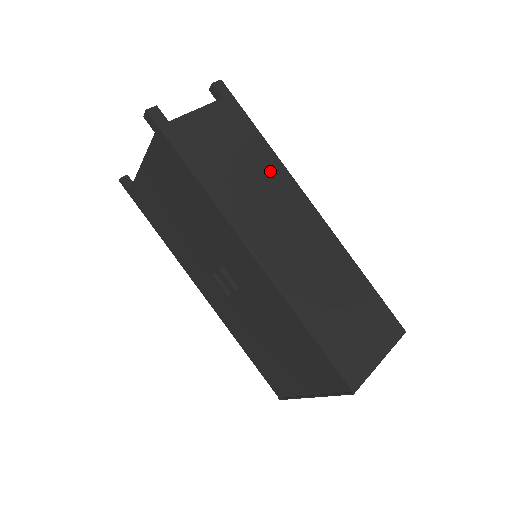
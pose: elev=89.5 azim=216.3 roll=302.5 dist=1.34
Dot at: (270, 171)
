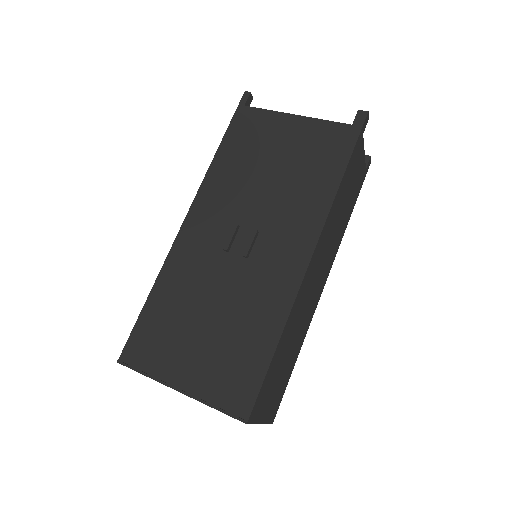
Dot at: (340, 234)
